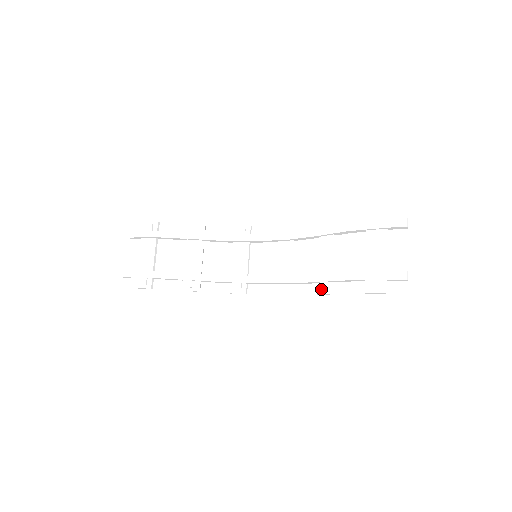
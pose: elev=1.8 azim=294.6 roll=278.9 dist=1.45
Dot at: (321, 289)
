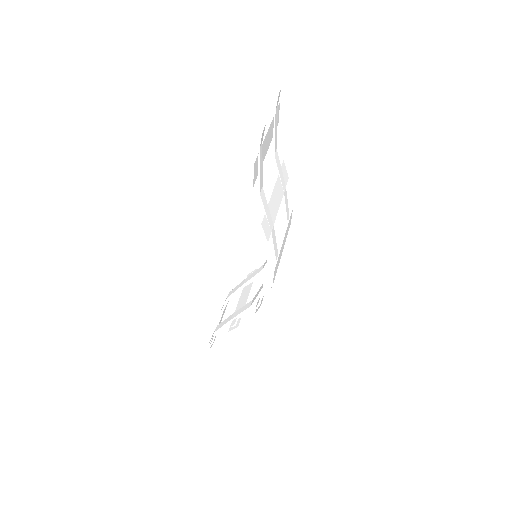
Dot at: occluded
